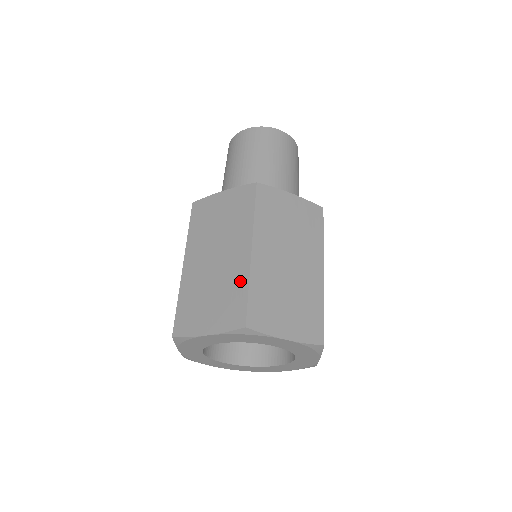
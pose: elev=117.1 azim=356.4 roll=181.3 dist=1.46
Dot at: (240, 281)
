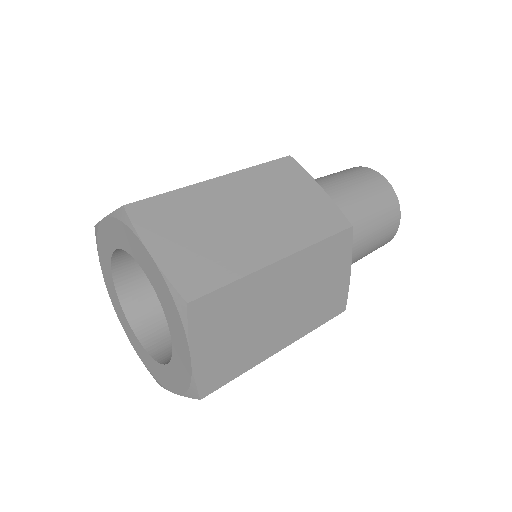
Dot at: occluded
